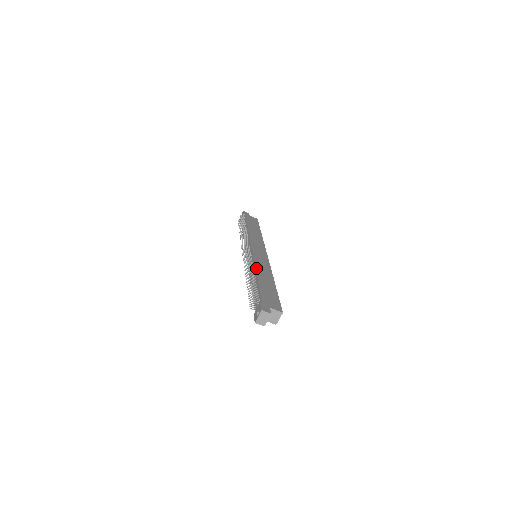
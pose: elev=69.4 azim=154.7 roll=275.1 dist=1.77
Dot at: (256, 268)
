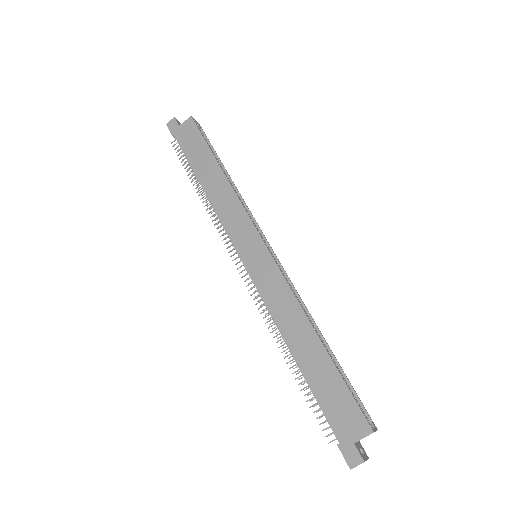
Dot at: (279, 329)
